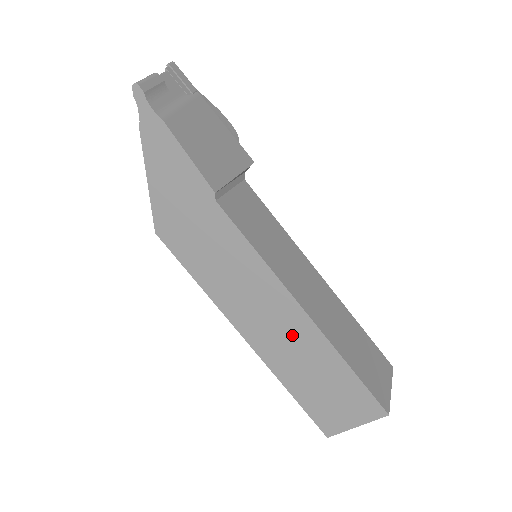
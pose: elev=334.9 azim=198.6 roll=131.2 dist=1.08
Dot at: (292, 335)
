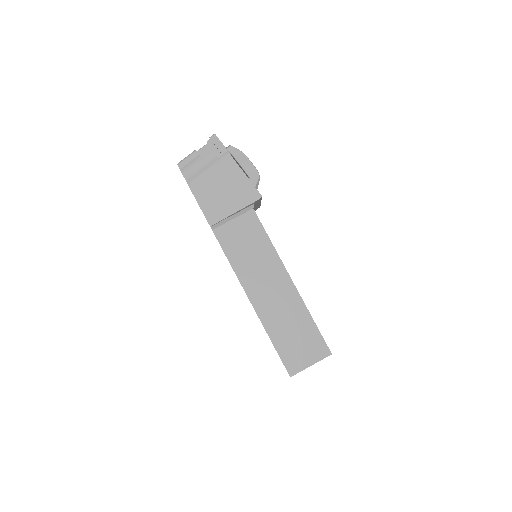
Dot at: occluded
